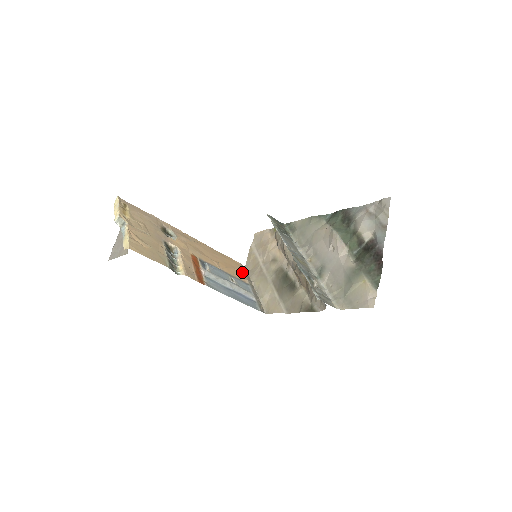
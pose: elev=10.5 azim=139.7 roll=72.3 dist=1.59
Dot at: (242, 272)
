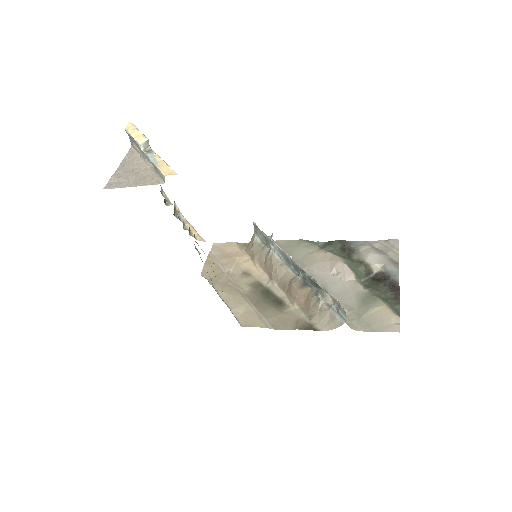
Dot at: occluded
